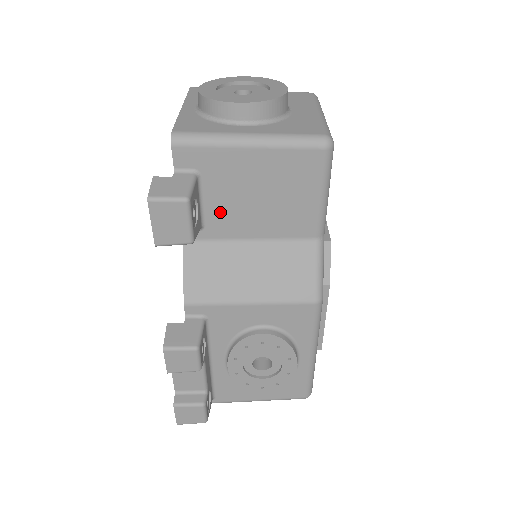
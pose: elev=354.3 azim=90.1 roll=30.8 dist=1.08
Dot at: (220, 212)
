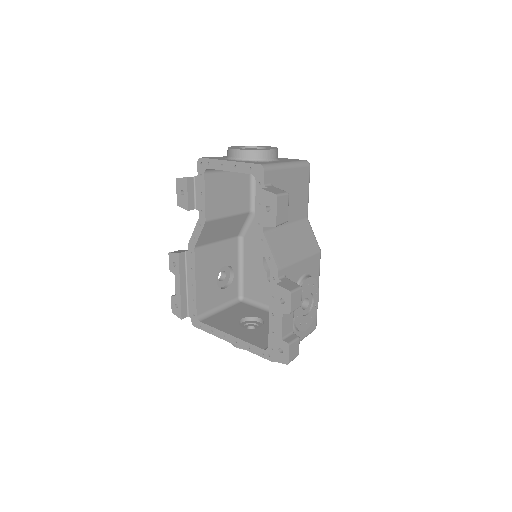
Dot at: occluded
